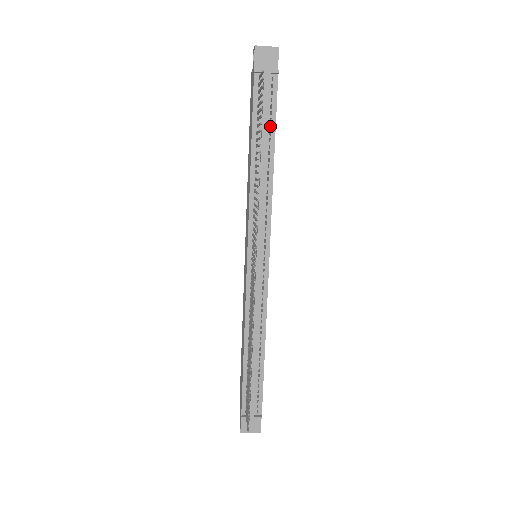
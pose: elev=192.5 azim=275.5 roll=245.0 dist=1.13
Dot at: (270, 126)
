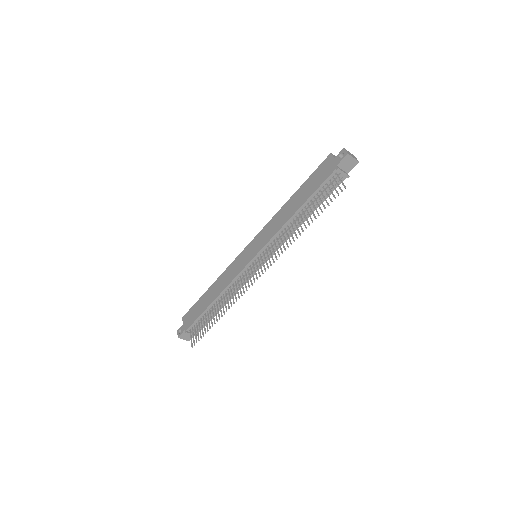
Dot at: occluded
